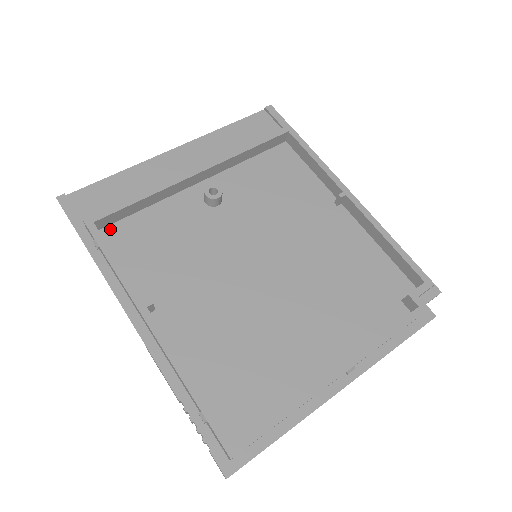
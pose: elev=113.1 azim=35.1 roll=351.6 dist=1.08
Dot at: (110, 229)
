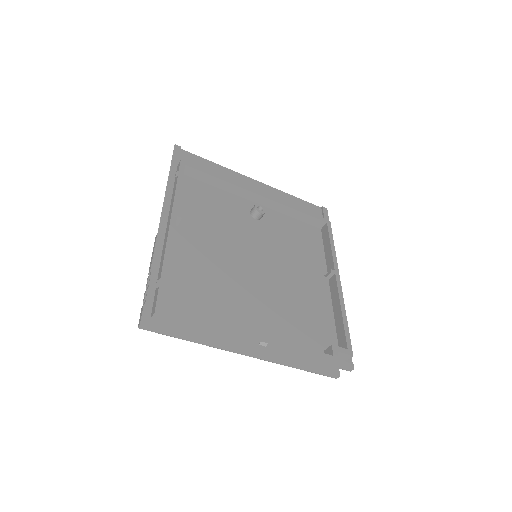
Dot at: (189, 178)
